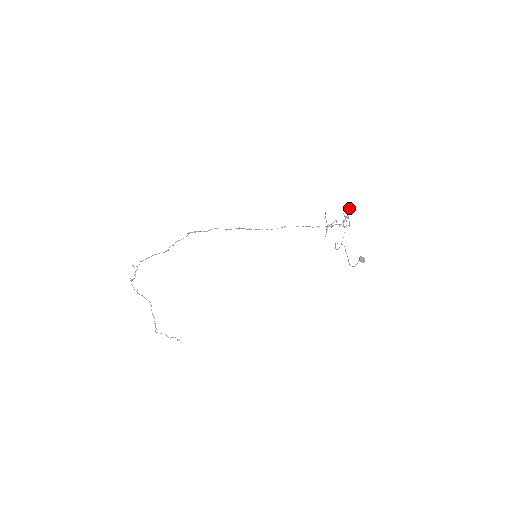
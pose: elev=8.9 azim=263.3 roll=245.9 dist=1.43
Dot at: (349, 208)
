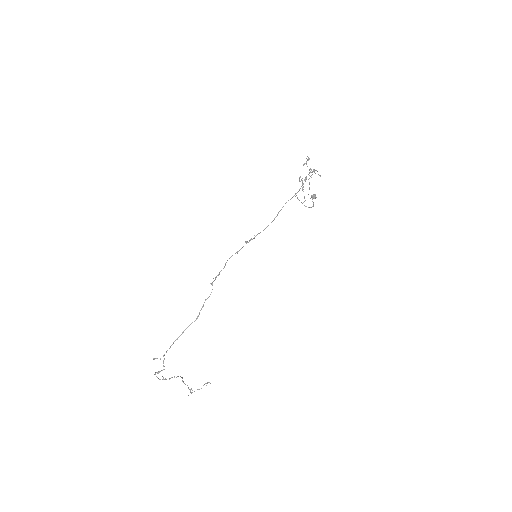
Dot at: (307, 160)
